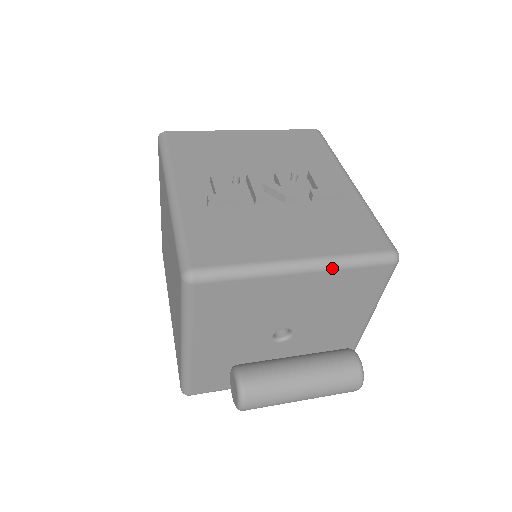
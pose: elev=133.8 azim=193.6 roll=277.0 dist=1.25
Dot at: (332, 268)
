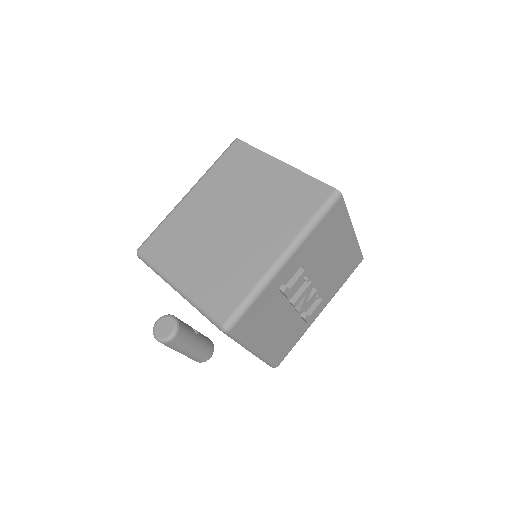
Dot at: (258, 357)
